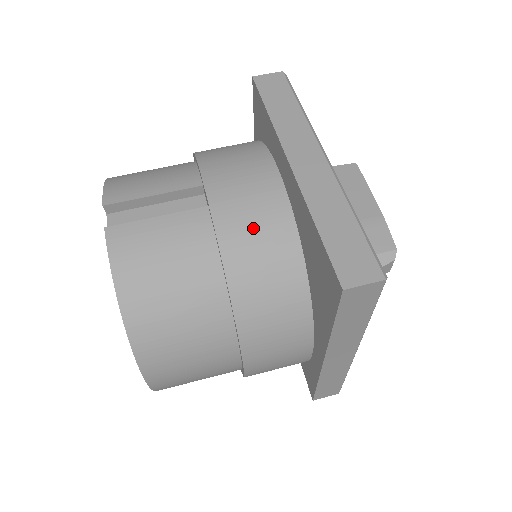
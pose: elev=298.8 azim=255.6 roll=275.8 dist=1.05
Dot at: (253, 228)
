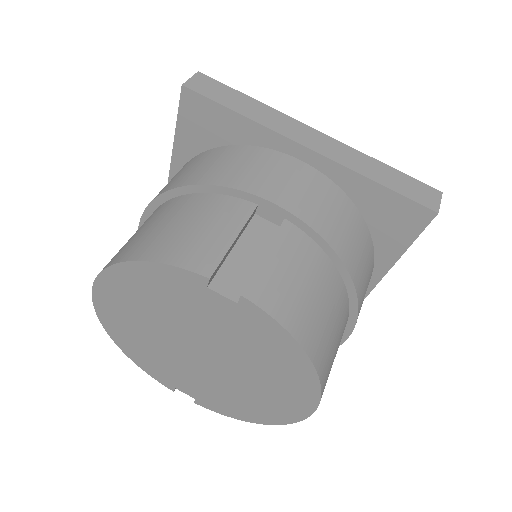
Dot at: (332, 214)
